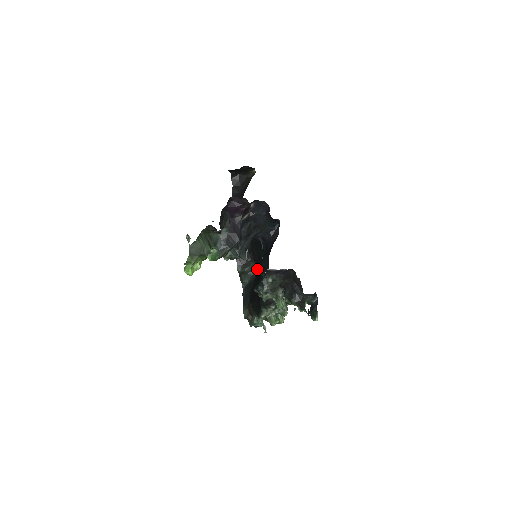
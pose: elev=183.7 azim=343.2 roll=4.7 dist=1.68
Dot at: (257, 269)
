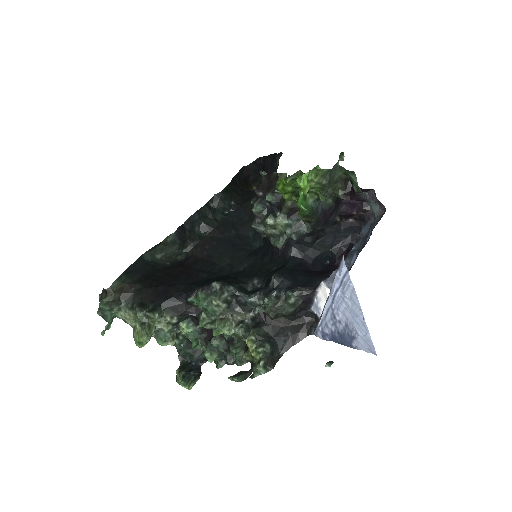
Dot at: (176, 261)
